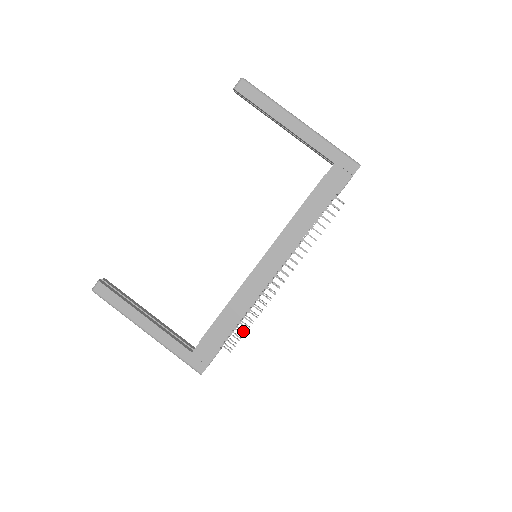
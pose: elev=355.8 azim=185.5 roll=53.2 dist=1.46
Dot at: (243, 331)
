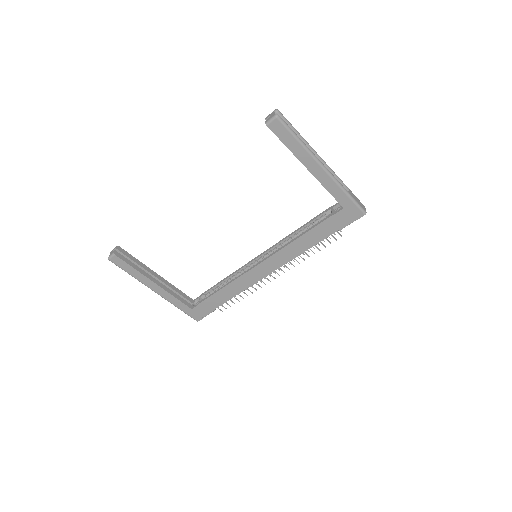
Dot at: occluded
